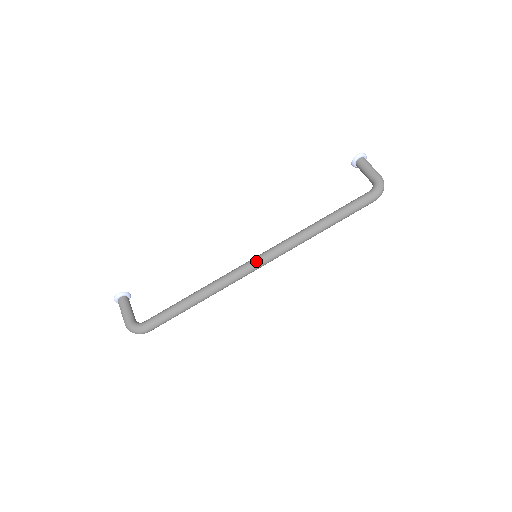
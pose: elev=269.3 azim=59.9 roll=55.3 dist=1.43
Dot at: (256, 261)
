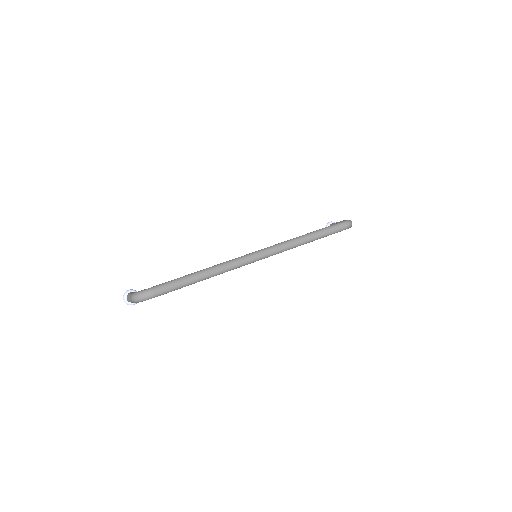
Dot at: (256, 251)
